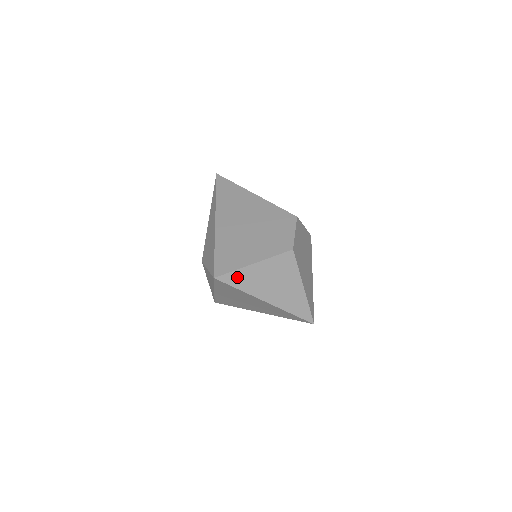
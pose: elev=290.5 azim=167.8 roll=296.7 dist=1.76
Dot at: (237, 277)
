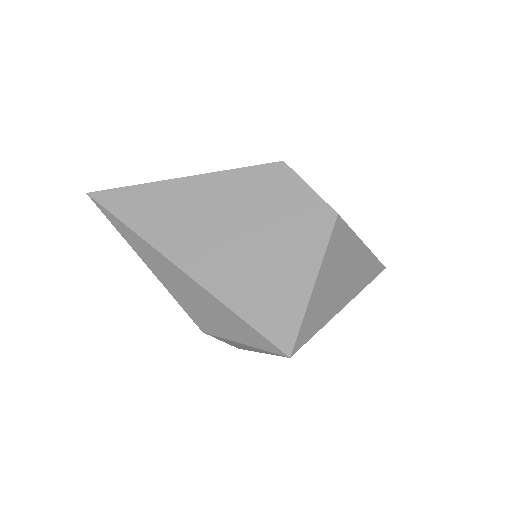
Dot at: (309, 322)
